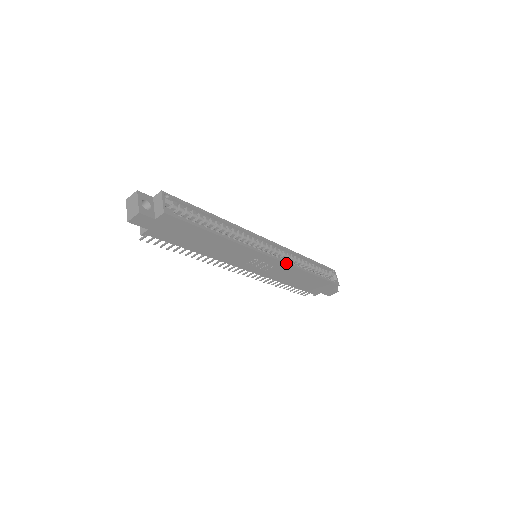
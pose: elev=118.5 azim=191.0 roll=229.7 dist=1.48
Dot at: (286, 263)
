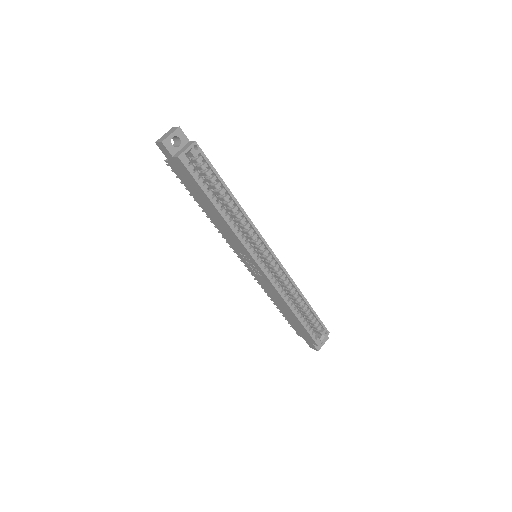
Dot at: (272, 283)
